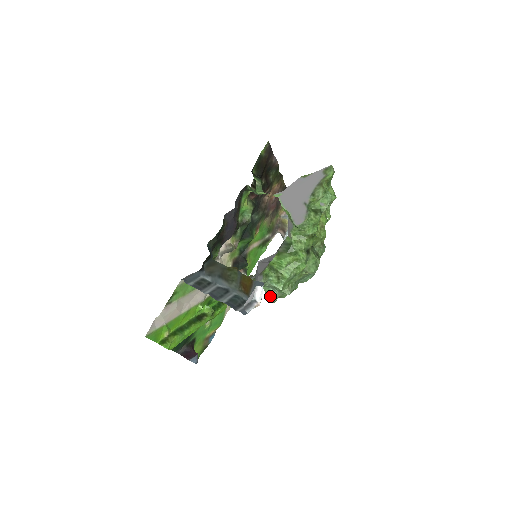
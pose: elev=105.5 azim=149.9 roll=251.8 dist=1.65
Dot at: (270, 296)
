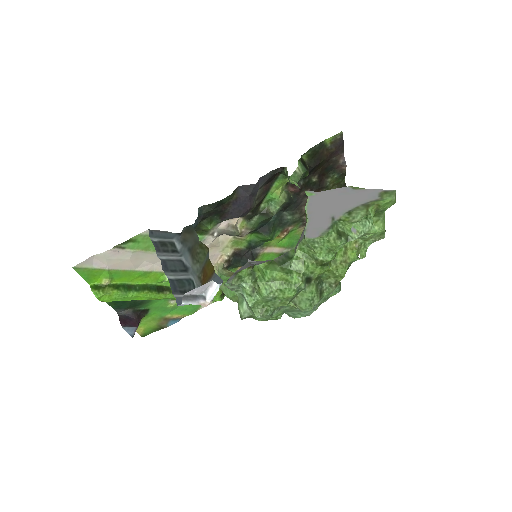
Dot at: (240, 308)
